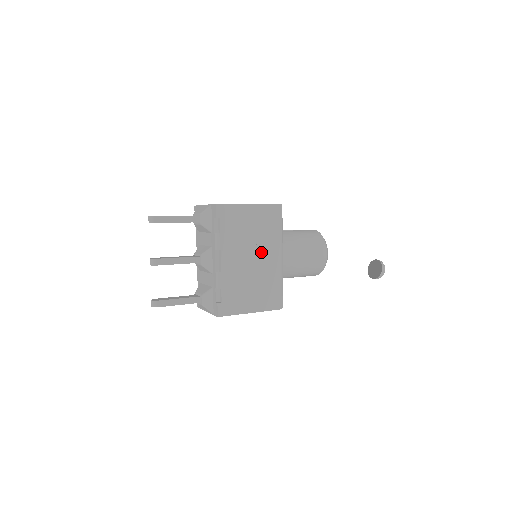
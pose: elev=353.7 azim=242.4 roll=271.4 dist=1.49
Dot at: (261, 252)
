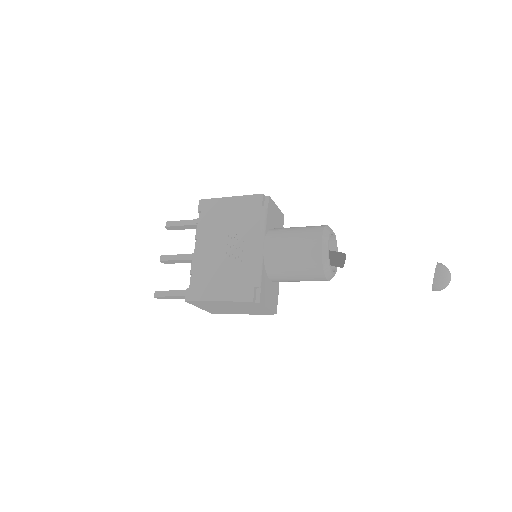
Dot at: (237, 240)
